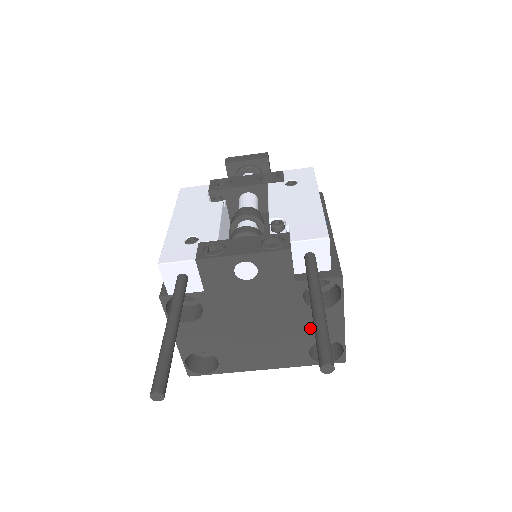
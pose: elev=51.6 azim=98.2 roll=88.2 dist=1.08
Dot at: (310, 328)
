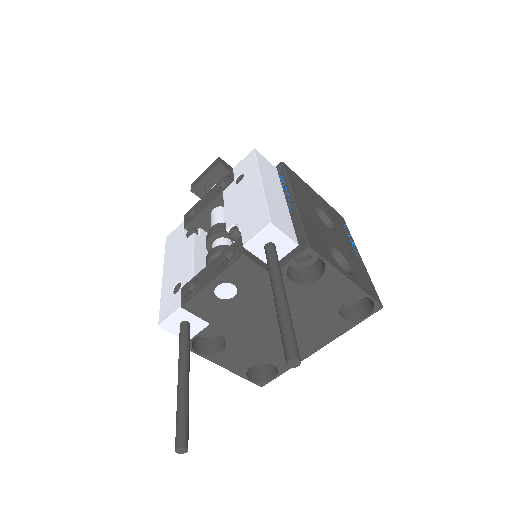
Dot at: (323, 300)
